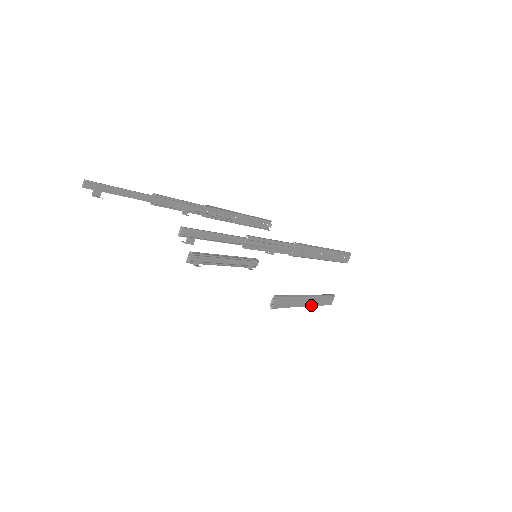
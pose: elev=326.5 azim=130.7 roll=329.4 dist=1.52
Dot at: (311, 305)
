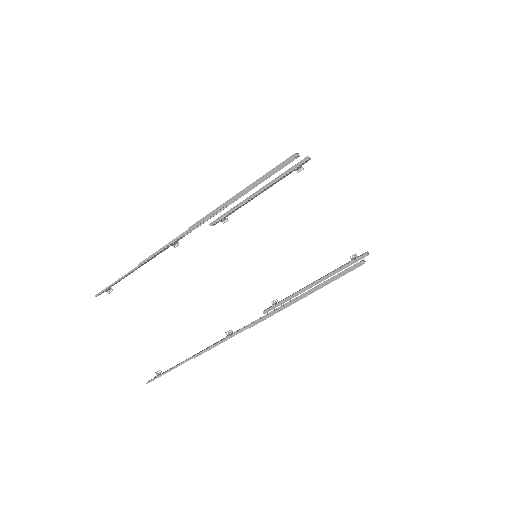
Dot at: occluded
